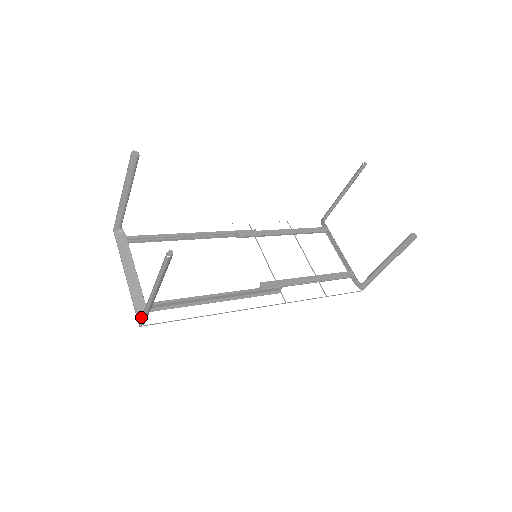
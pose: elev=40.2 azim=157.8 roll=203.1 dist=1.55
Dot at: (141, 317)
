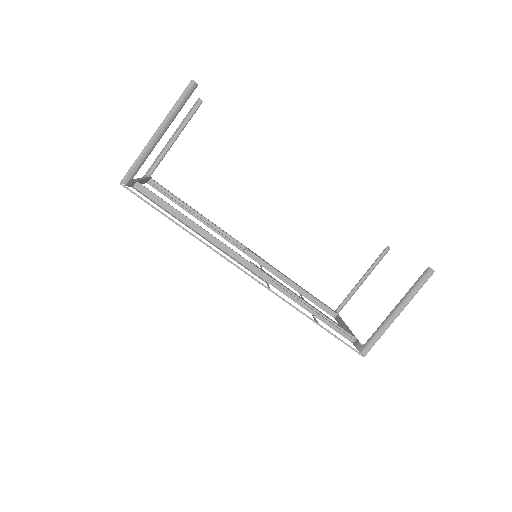
Dot at: (128, 172)
